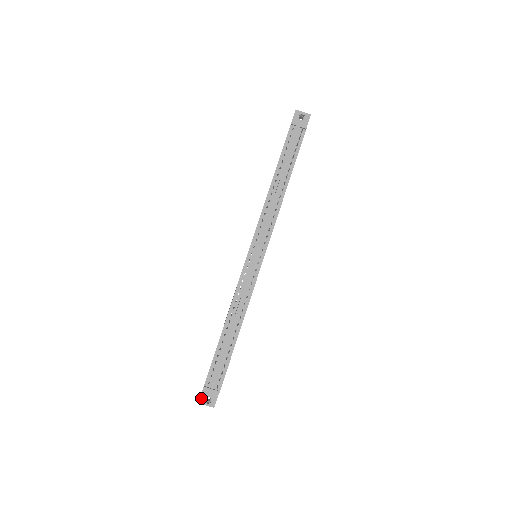
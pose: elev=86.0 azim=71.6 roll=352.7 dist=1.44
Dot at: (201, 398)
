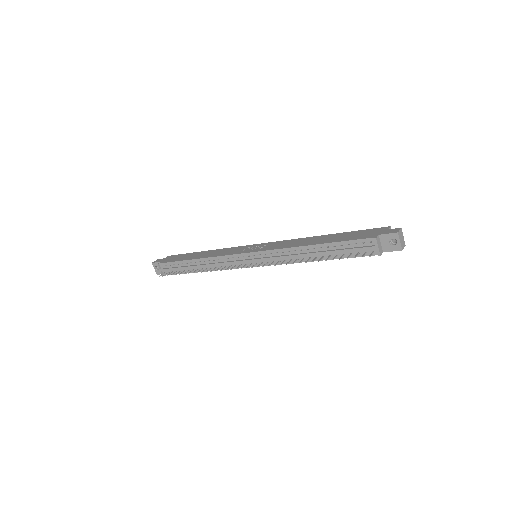
Dot at: (155, 263)
